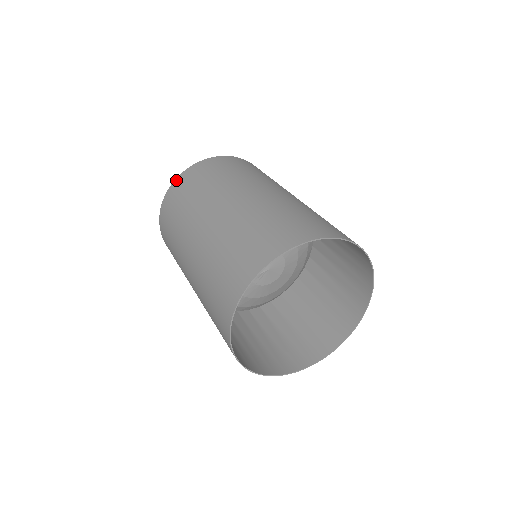
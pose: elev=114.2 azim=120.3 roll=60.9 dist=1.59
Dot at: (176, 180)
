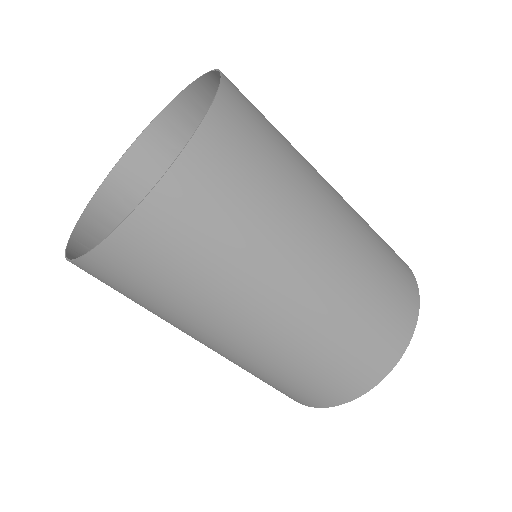
Dot at: (101, 251)
